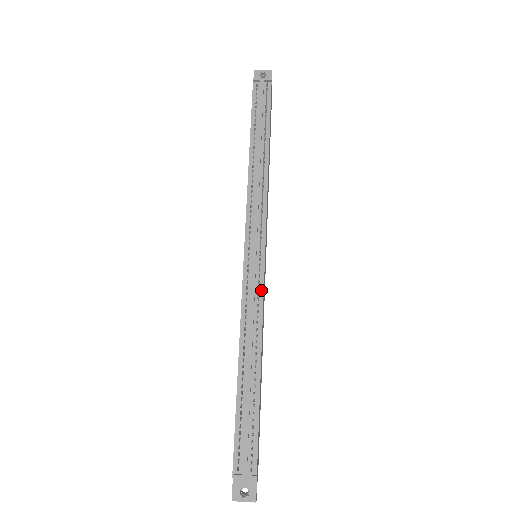
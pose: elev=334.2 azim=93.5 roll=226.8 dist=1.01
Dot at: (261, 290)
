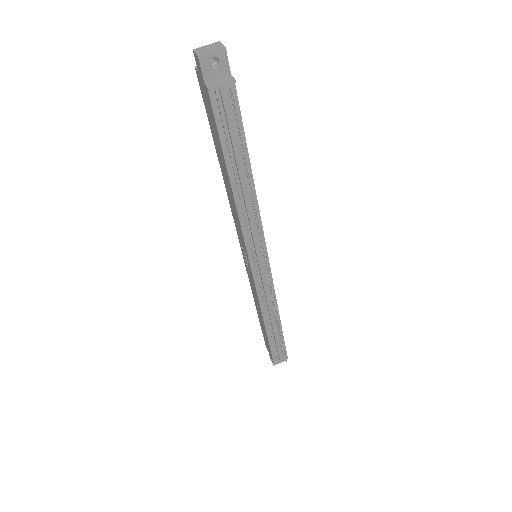
Dot at: occluded
